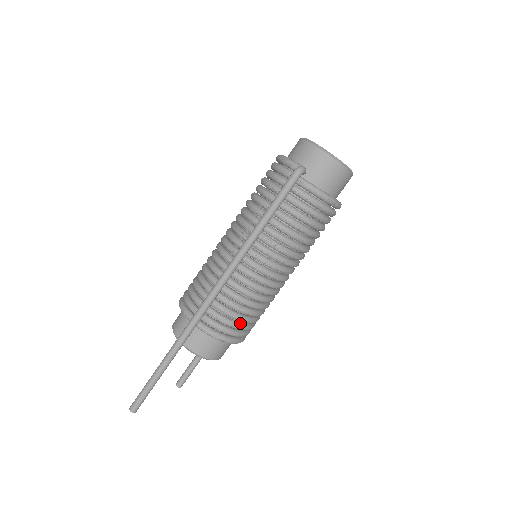
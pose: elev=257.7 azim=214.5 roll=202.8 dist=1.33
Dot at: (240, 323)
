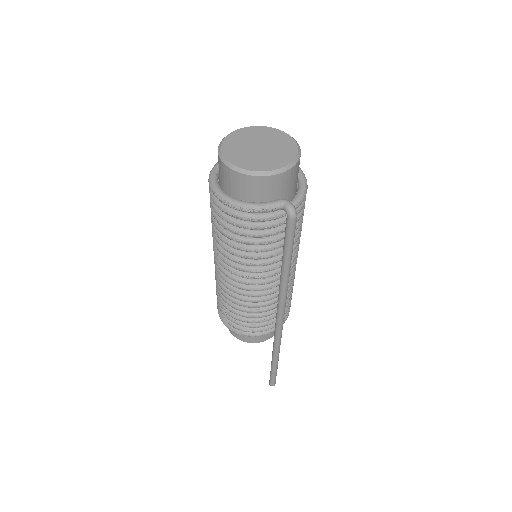
Dot at: occluded
